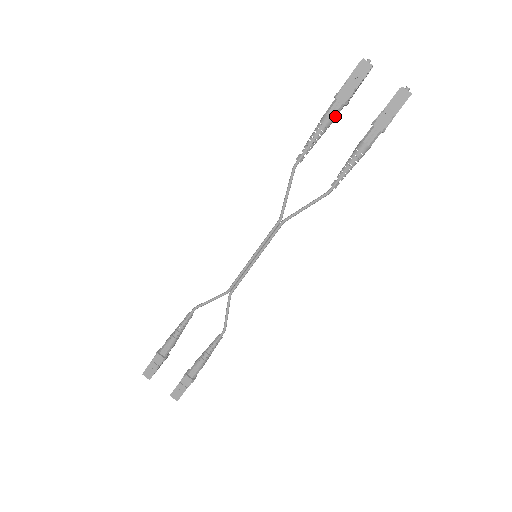
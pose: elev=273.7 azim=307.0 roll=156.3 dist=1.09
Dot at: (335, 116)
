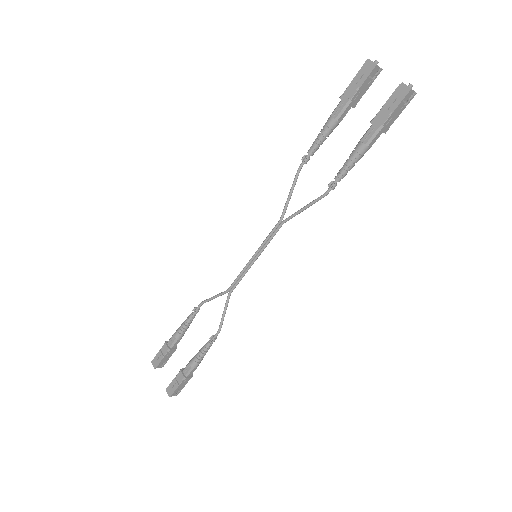
Dot at: (339, 116)
